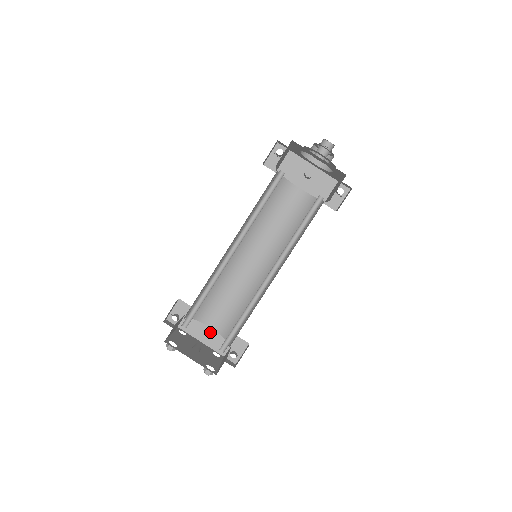
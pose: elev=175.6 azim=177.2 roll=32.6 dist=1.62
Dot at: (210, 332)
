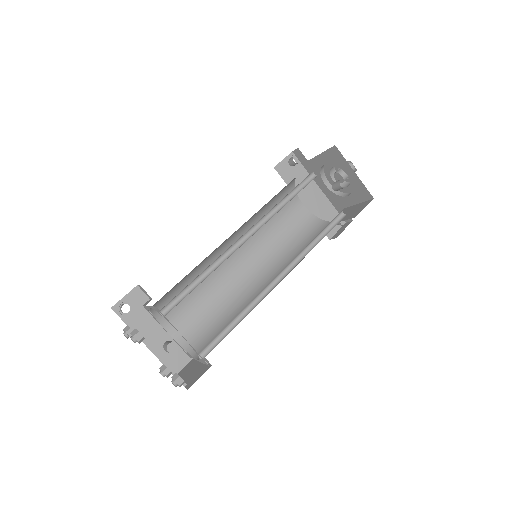
Dot at: (164, 338)
